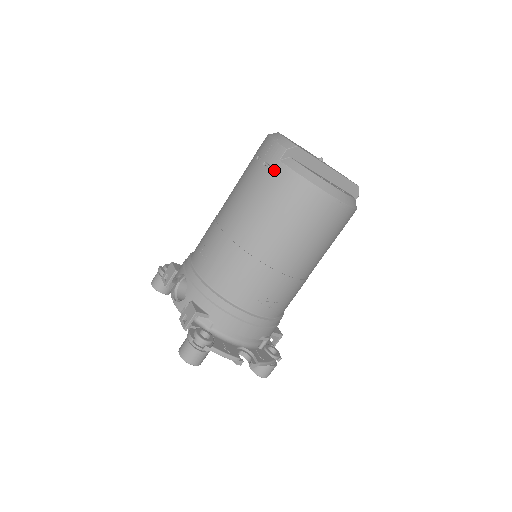
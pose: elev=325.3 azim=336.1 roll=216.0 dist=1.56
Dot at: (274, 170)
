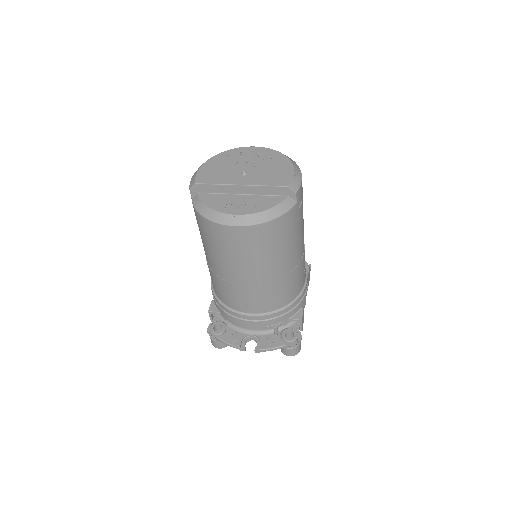
Dot at: occluded
